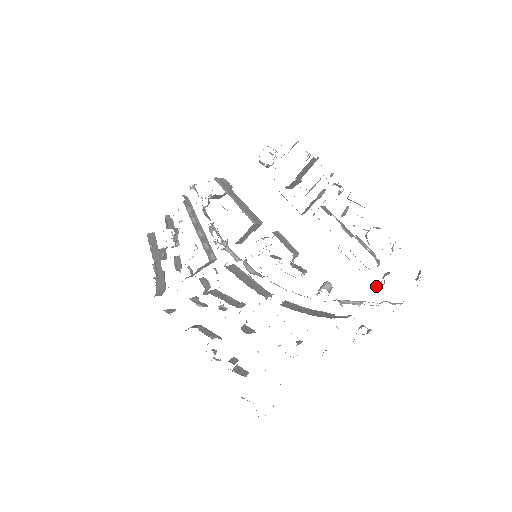
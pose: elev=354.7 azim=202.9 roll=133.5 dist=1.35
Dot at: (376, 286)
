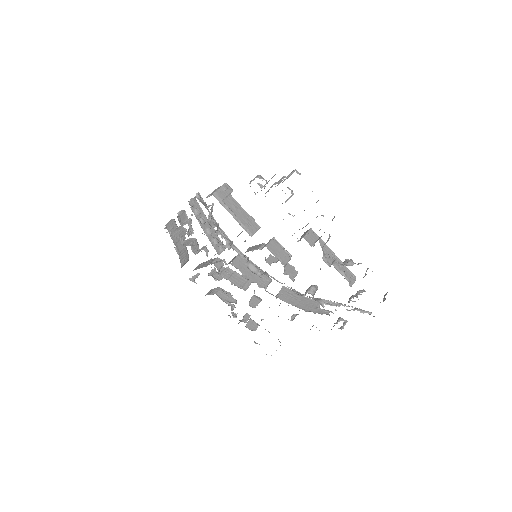
Dot at: (349, 301)
